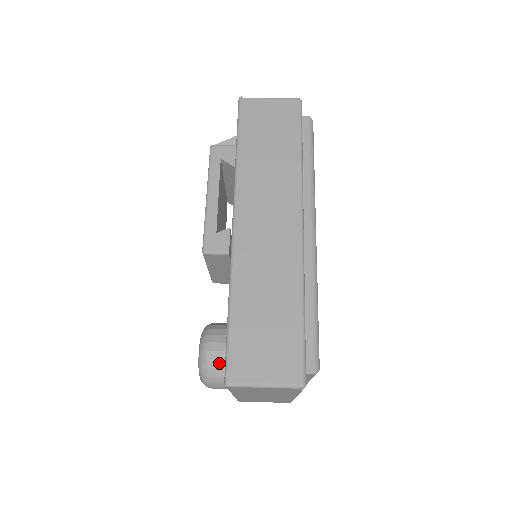
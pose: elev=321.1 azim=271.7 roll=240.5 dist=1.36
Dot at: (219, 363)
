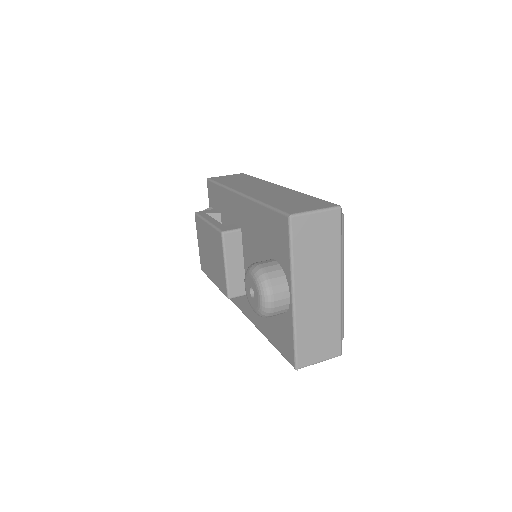
Dot at: (271, 267)
